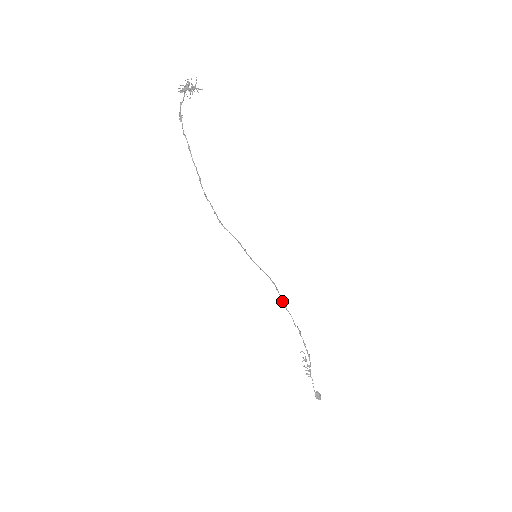
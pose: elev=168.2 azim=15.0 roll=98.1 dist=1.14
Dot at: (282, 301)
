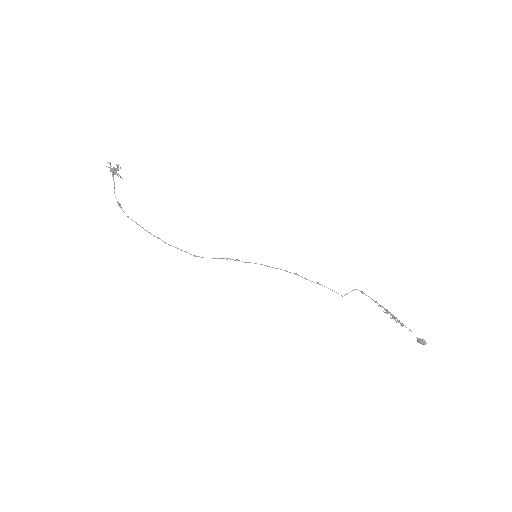
Dot at: occluded
